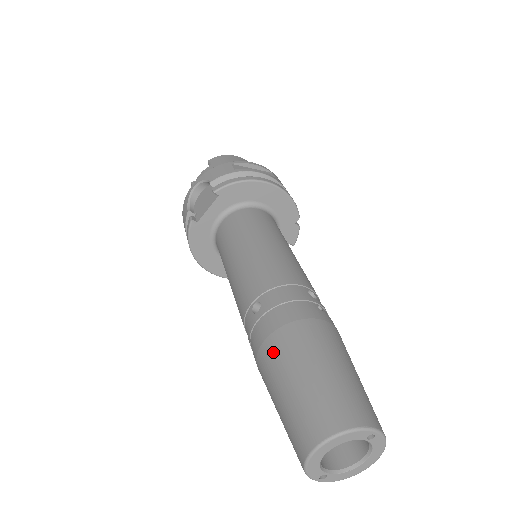
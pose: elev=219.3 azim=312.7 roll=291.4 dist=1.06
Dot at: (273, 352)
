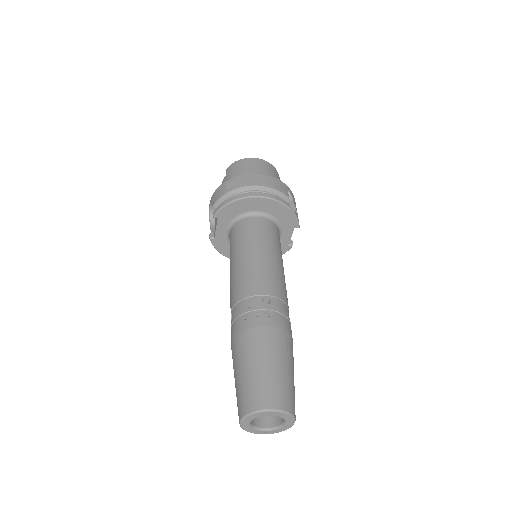
Dot at: (232, 354)
